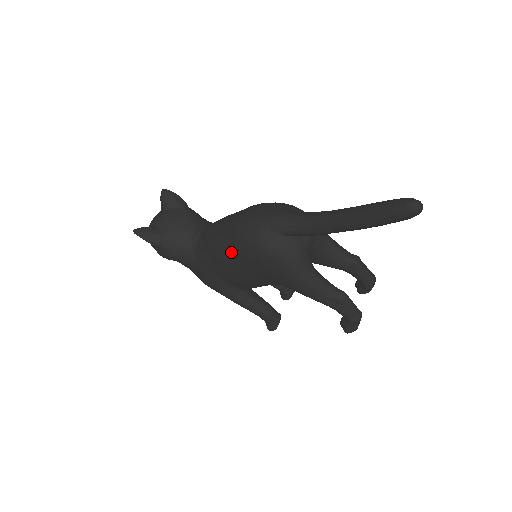
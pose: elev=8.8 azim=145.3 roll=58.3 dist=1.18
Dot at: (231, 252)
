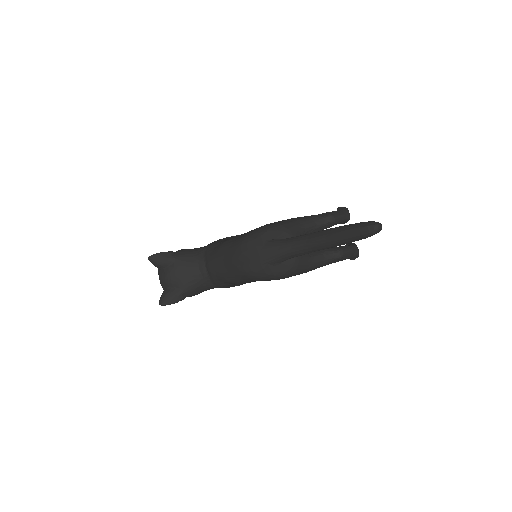
Dot at: (247, 281)
